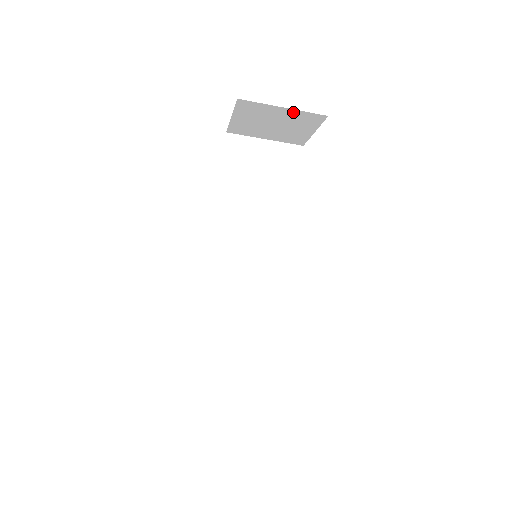
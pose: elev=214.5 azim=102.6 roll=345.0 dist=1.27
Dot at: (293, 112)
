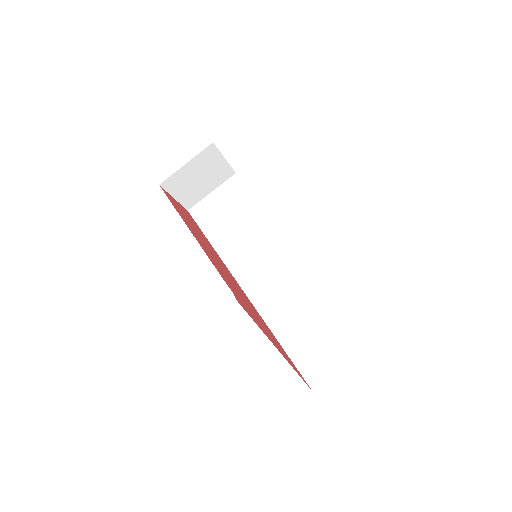
Dot at: (195, 161)
